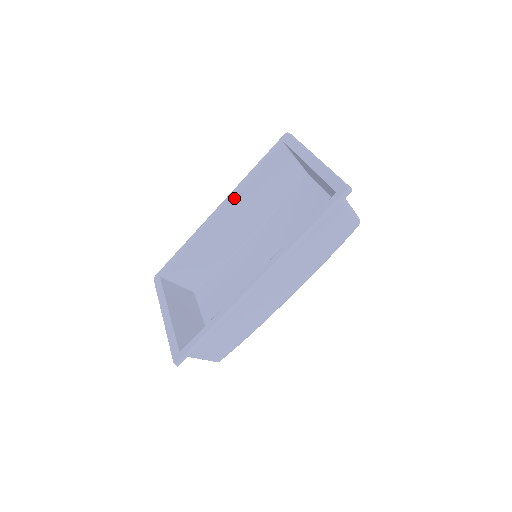
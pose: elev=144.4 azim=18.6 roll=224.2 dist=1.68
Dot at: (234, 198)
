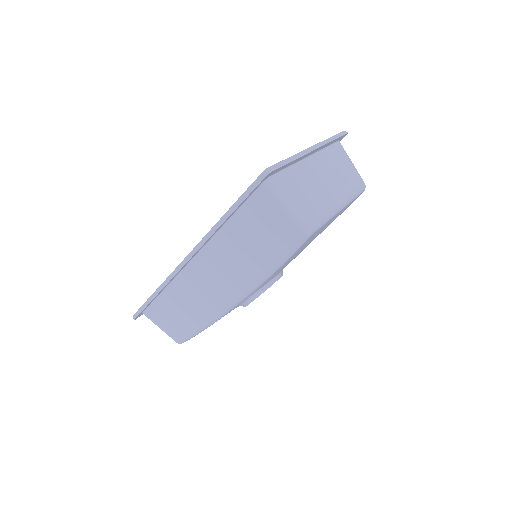
Dot at: occluded
